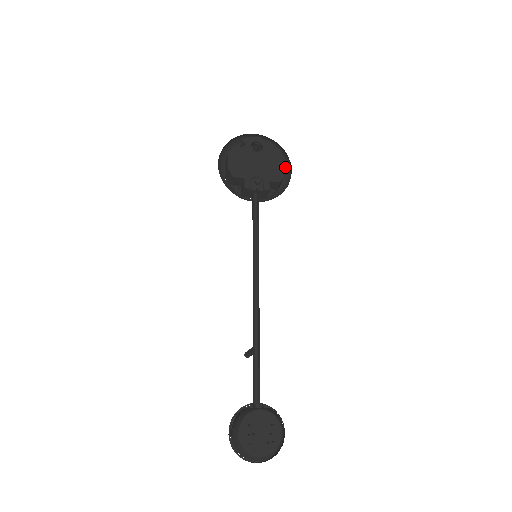
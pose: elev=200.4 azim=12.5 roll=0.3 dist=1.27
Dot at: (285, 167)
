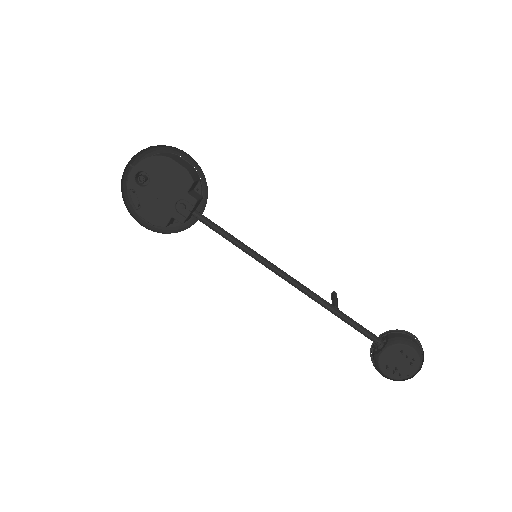
Dot at: (178, 151)
